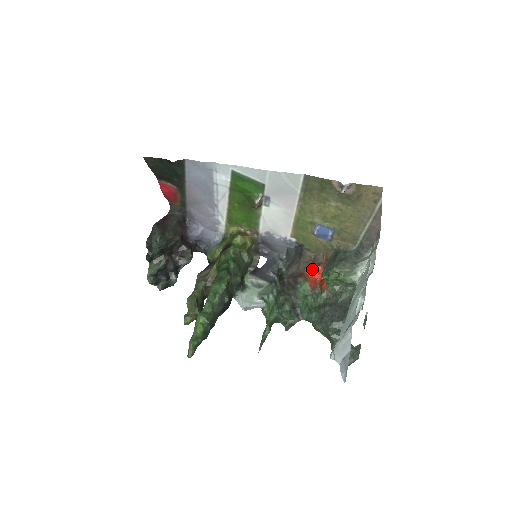
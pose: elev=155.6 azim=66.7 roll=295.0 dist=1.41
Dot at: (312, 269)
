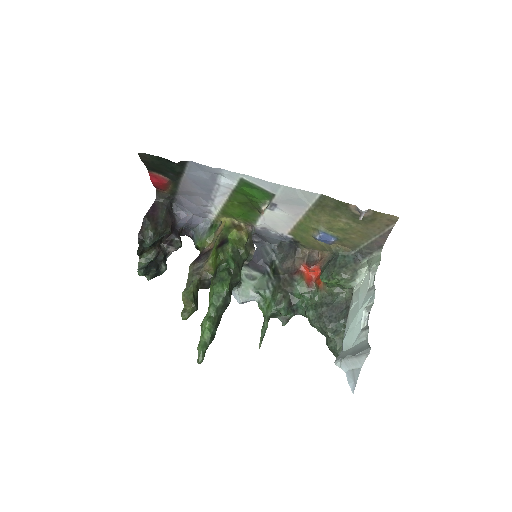
Dot at: (308, 267)
